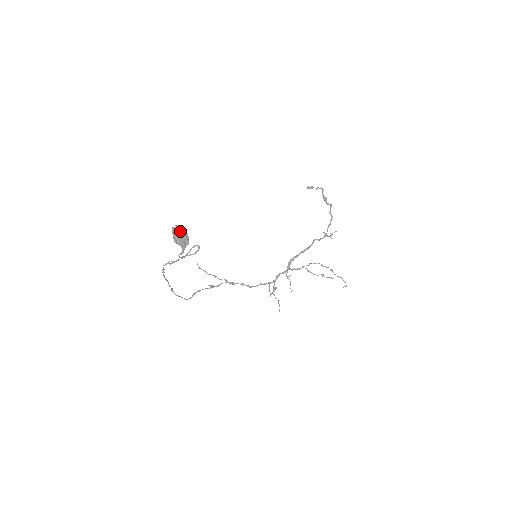
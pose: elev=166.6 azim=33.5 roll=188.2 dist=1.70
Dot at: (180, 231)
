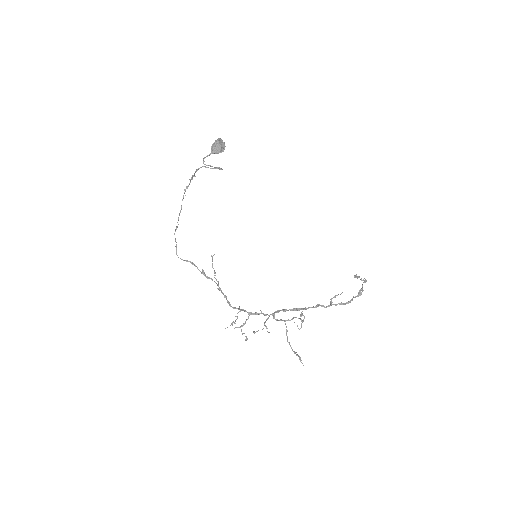
Dot at: (222, 144)
